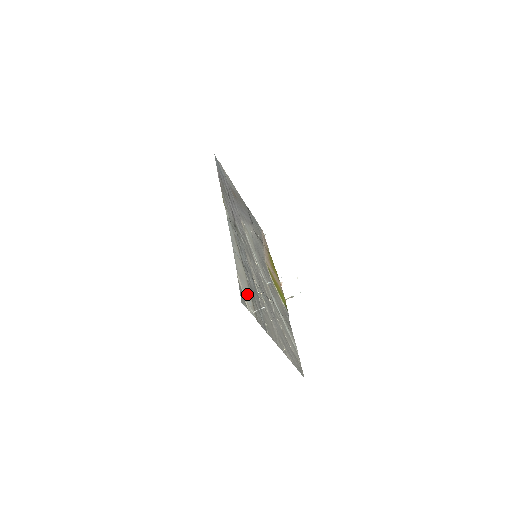
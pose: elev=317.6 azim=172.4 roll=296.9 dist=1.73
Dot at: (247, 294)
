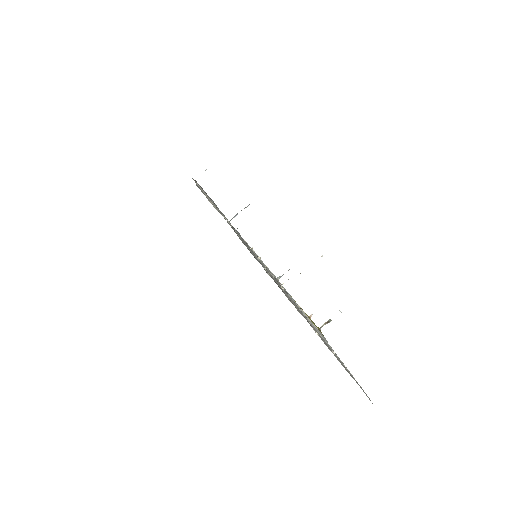
Dot at: occluded
